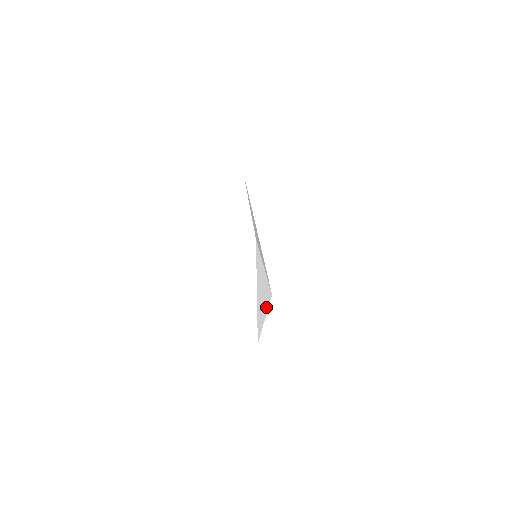
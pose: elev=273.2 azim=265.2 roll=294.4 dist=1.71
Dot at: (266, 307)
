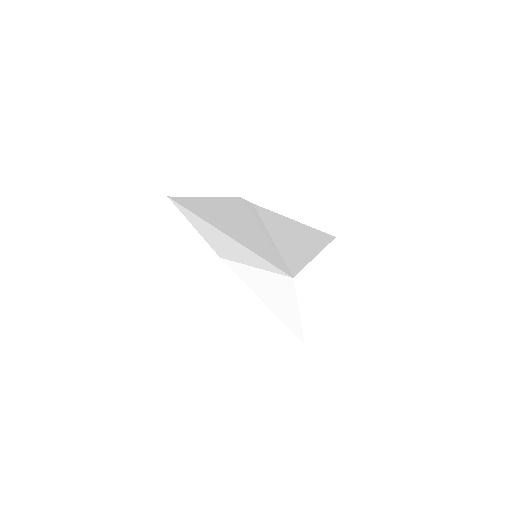
Dot at: (292, 299)
